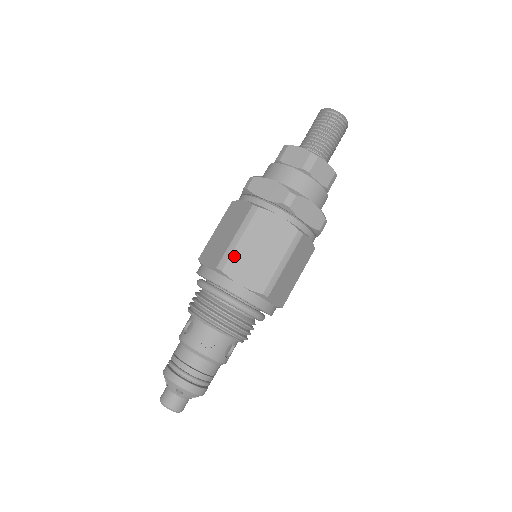
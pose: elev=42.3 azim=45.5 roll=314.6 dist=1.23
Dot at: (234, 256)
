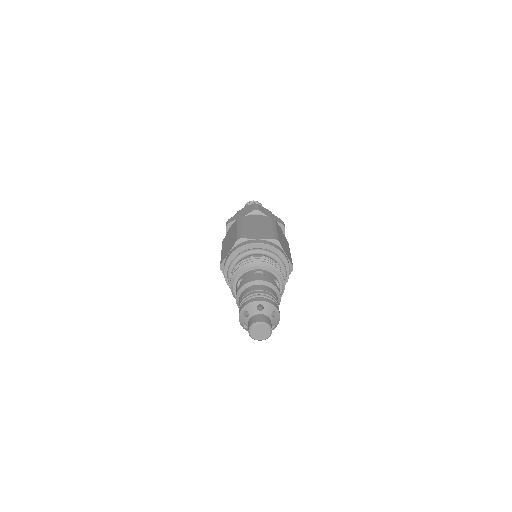
Dot at: (244, 232)
